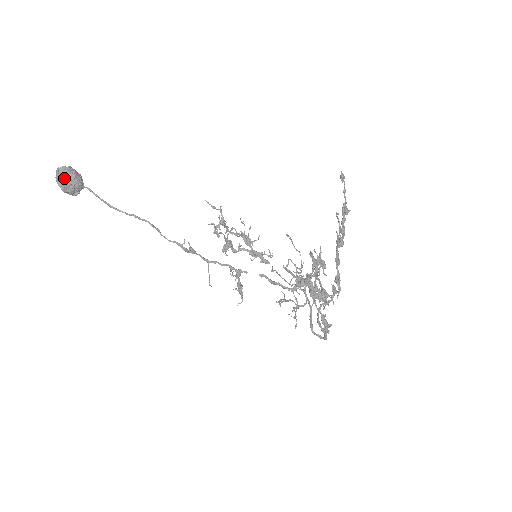
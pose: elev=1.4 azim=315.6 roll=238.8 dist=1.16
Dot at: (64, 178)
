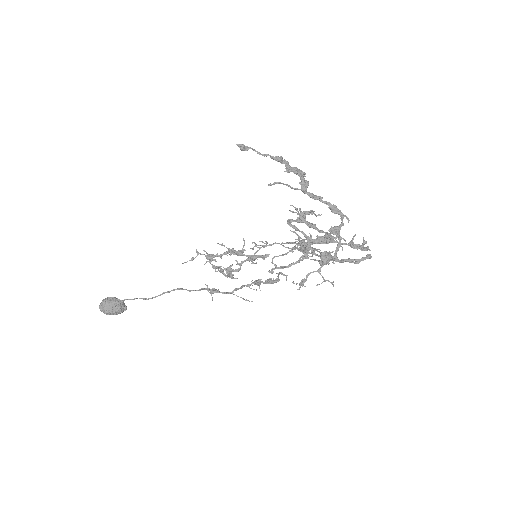
Dot at: (108, 313)
